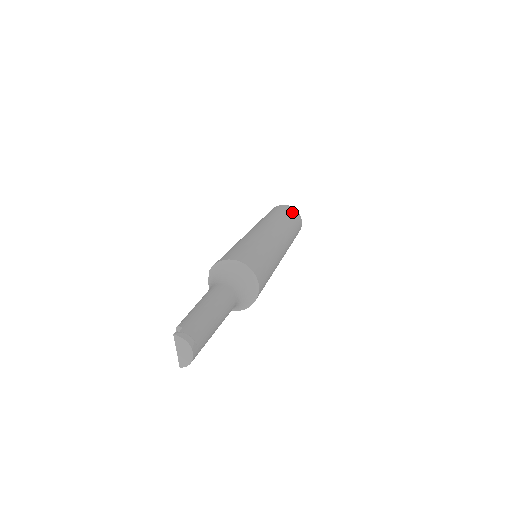
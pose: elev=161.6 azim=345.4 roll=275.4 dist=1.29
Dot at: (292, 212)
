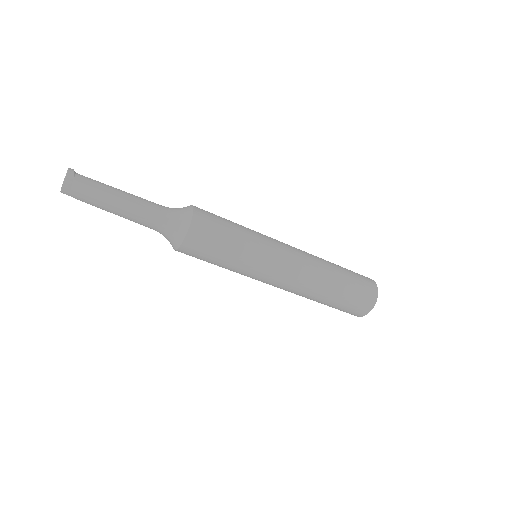
Dot at: (361, 276)
